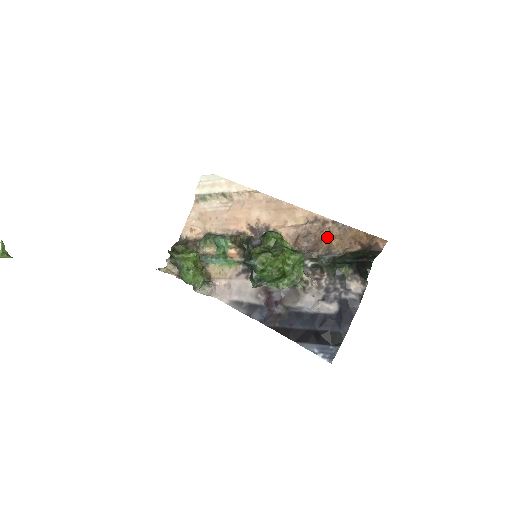
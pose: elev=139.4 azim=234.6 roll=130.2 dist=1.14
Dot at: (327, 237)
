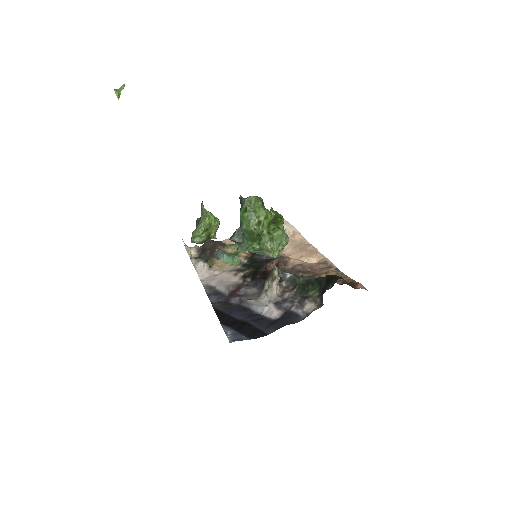
Dot at: (322, 273)
